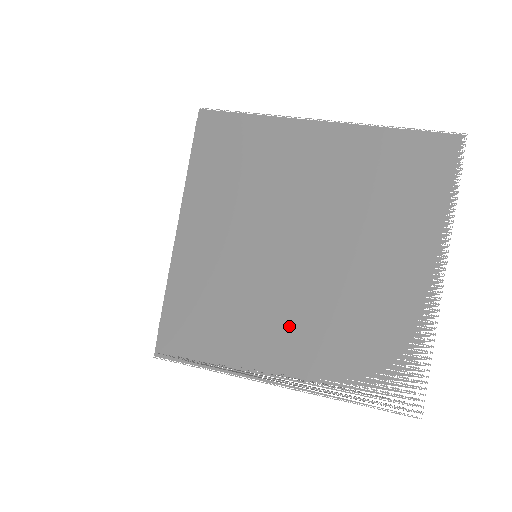
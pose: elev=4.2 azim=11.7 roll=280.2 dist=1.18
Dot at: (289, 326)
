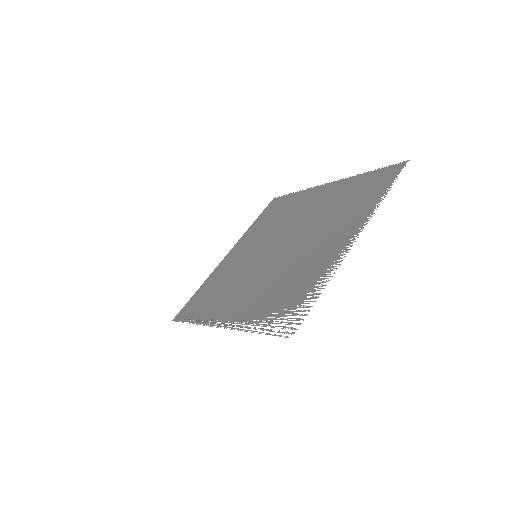
Dot at: (248, 290)
